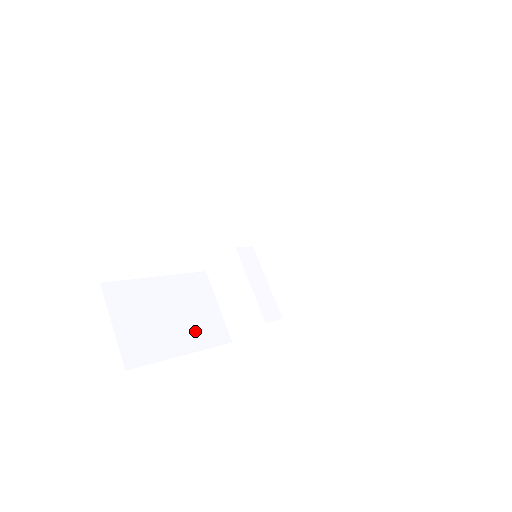
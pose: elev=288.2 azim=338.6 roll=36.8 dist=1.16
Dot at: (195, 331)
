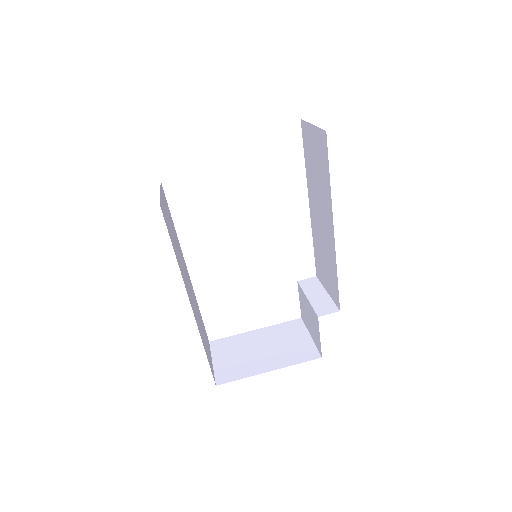
Dot at: (283, 355)
